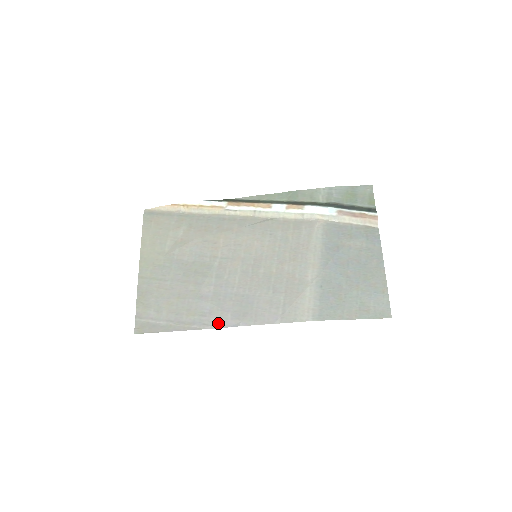
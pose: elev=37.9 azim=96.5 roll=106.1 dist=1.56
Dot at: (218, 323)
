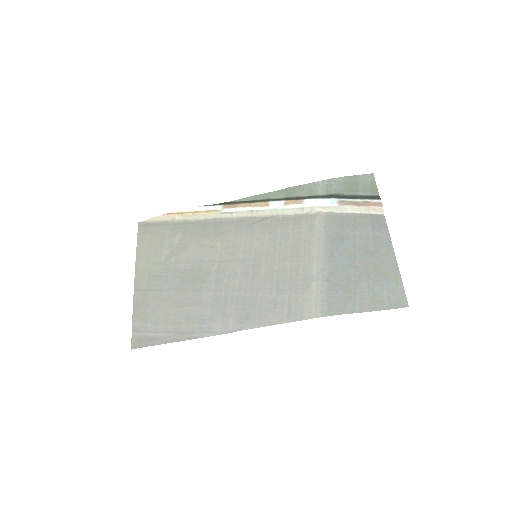
Dot at: (219, 329)
